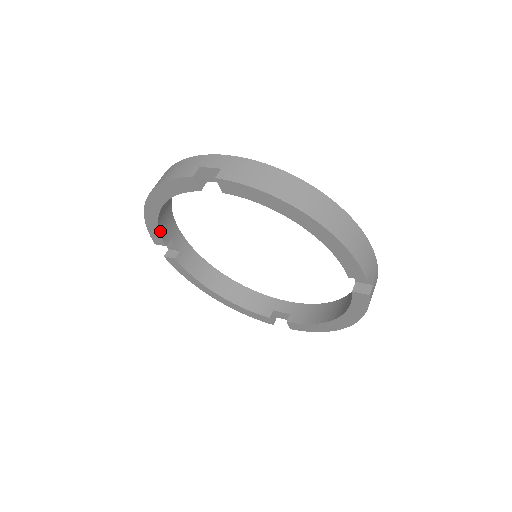
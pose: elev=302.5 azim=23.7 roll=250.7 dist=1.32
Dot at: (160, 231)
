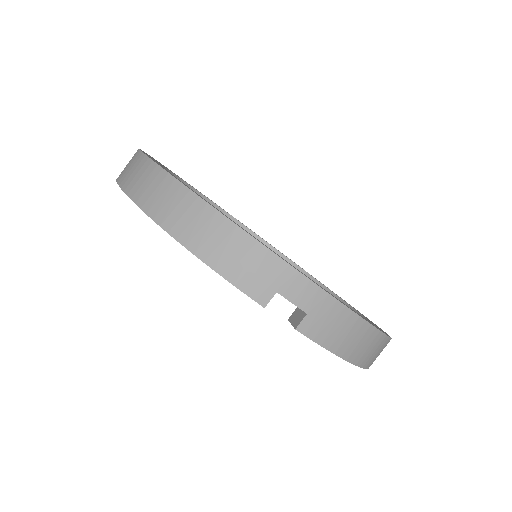
Dot at: occluded
